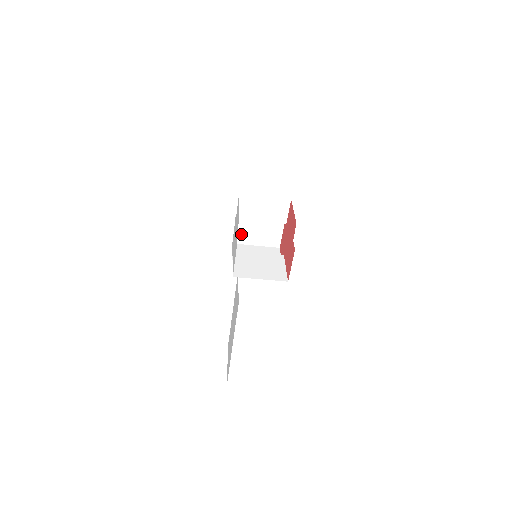
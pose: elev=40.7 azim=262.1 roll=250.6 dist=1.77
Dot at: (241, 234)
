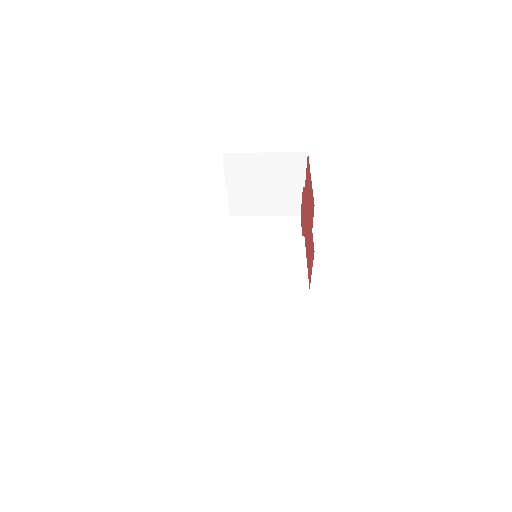
Dot at: (240, 203)
